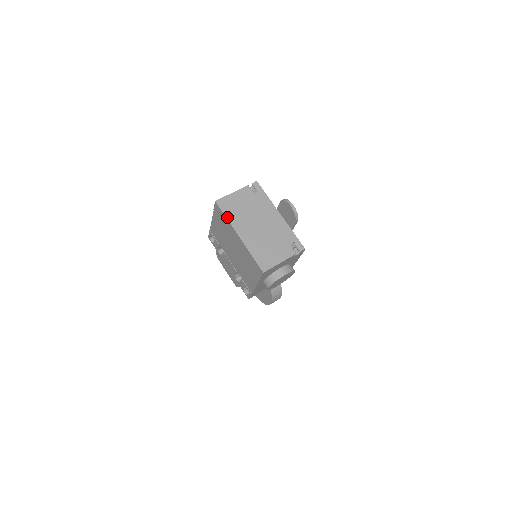
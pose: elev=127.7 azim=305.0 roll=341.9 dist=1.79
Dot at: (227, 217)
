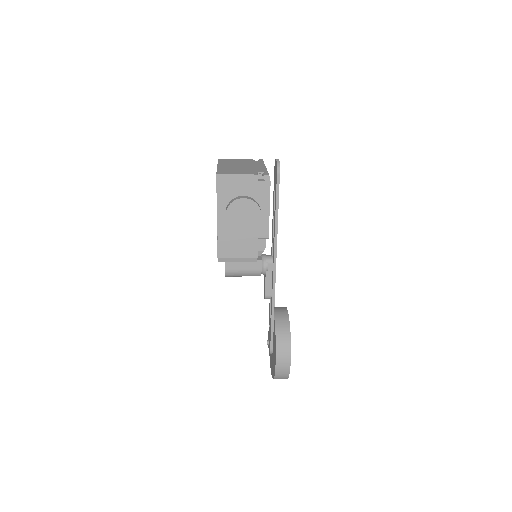
Dot at: (219, 162)
